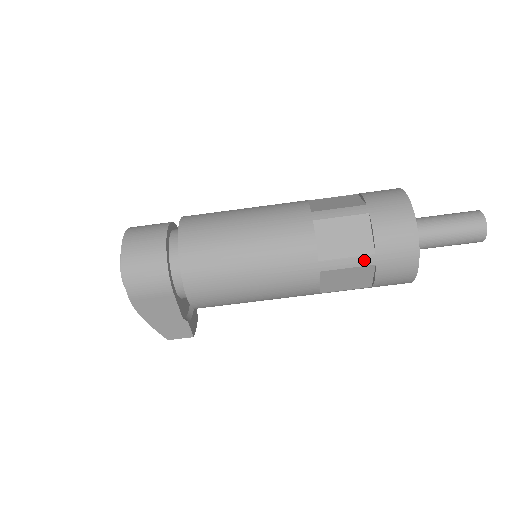
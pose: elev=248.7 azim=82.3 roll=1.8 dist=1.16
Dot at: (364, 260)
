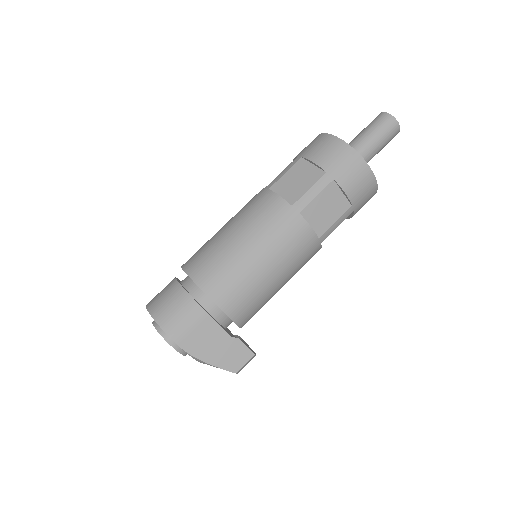
Dot at: (323, 182)
